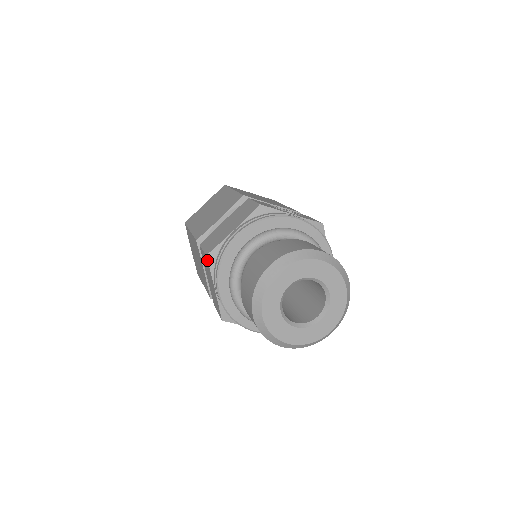
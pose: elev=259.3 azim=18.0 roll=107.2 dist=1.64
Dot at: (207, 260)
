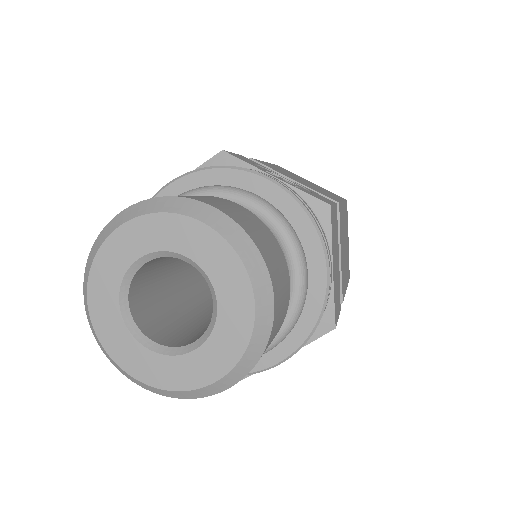
Dot at: occluded
